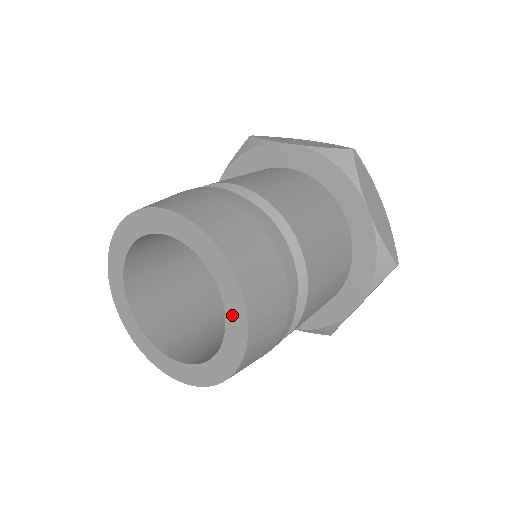
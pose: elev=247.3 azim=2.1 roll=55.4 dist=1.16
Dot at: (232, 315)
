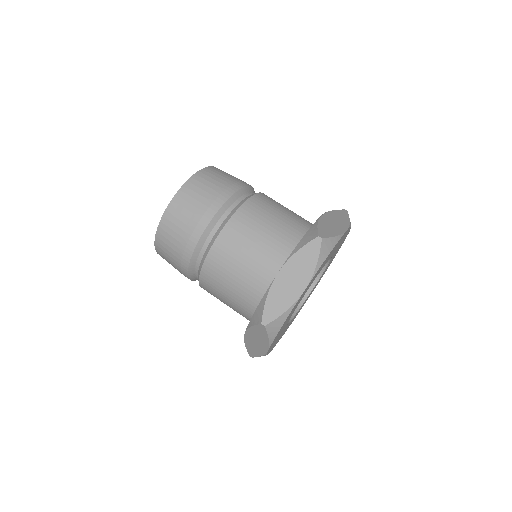
Dot at: occluded
